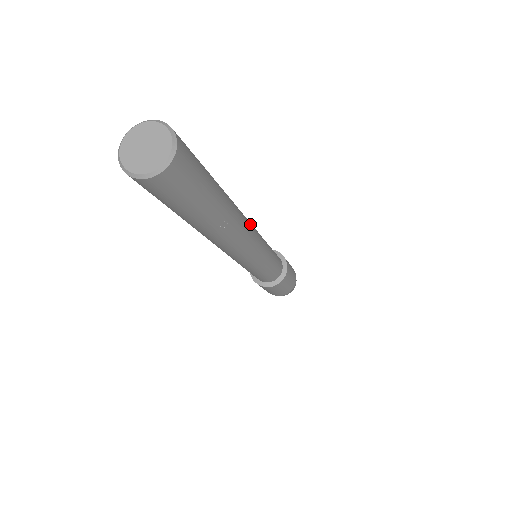
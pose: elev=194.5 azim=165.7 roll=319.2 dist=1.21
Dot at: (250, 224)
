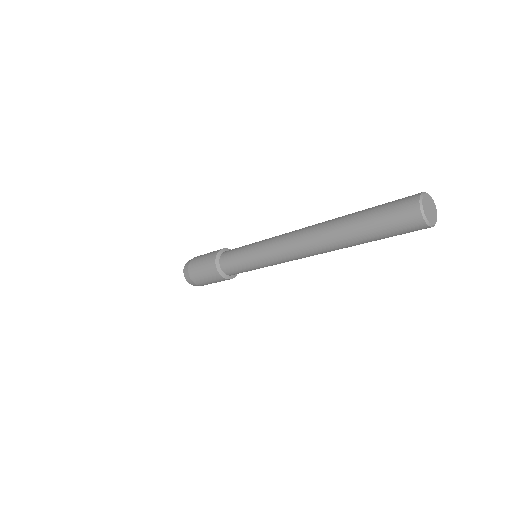
Dot at: occluded
